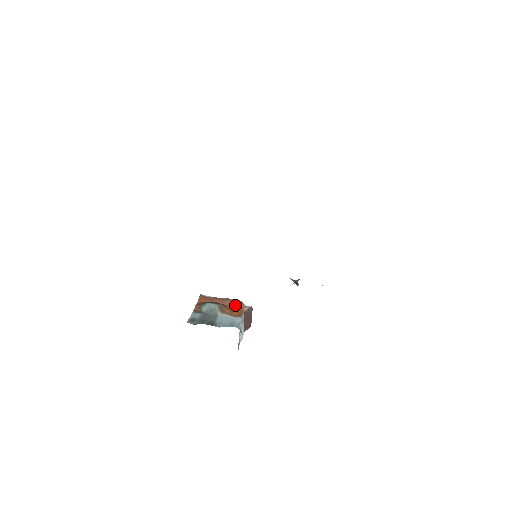
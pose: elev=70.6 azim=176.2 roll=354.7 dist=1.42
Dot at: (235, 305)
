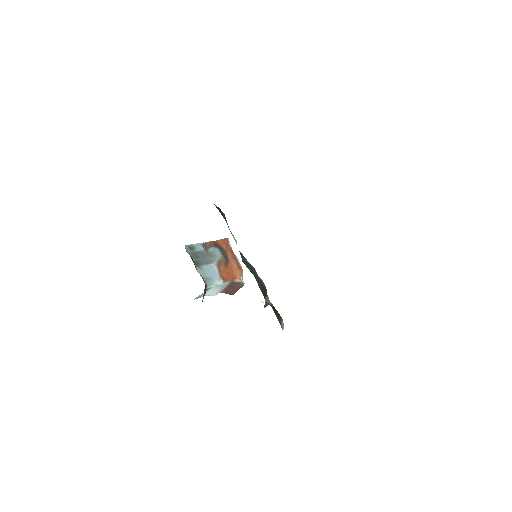
Dot at: (235, 270)
